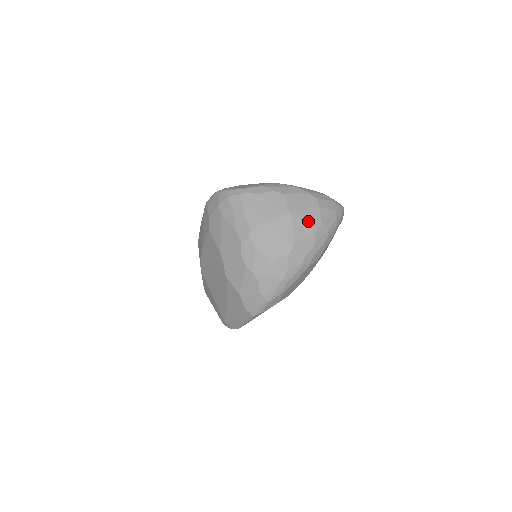
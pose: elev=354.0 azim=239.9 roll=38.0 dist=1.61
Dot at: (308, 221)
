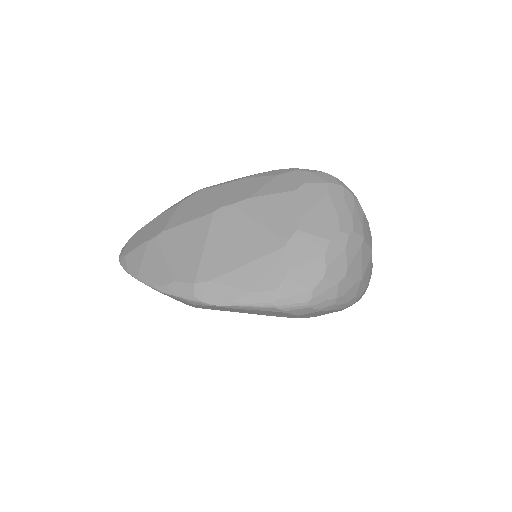
Dot at: (370, 272)
